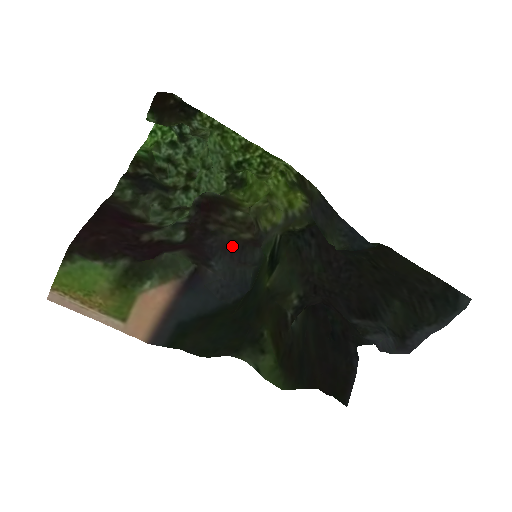
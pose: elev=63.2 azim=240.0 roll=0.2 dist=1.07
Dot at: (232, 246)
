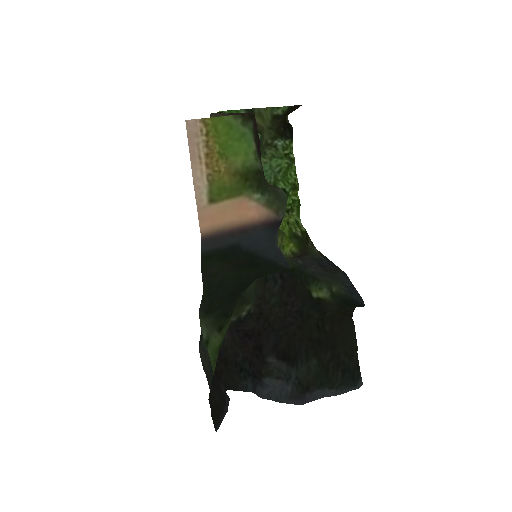
Dot at: occluded
